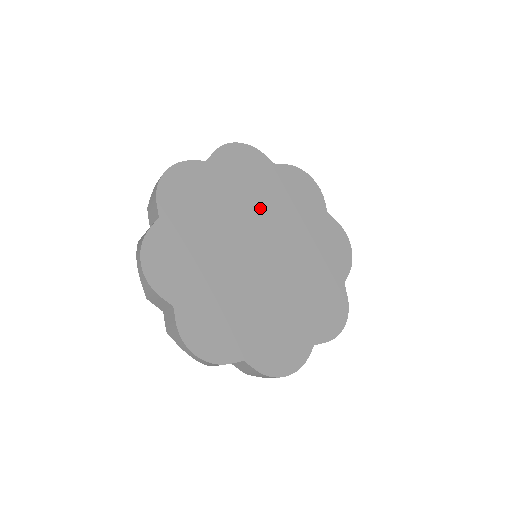
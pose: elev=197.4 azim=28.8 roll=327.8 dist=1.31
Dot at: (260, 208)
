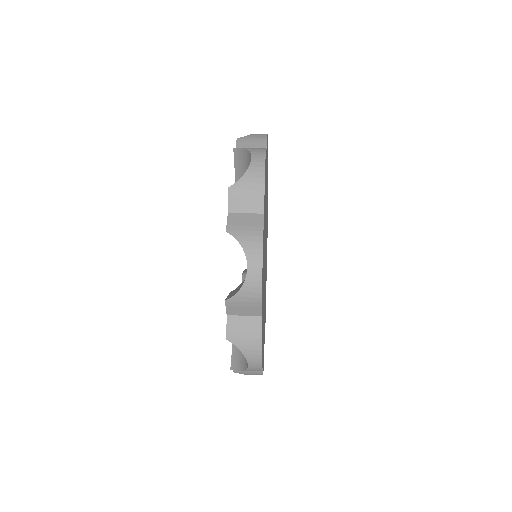
Dot at: occluded
